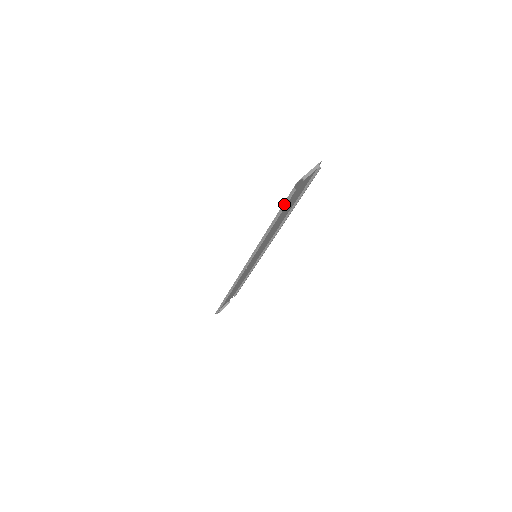
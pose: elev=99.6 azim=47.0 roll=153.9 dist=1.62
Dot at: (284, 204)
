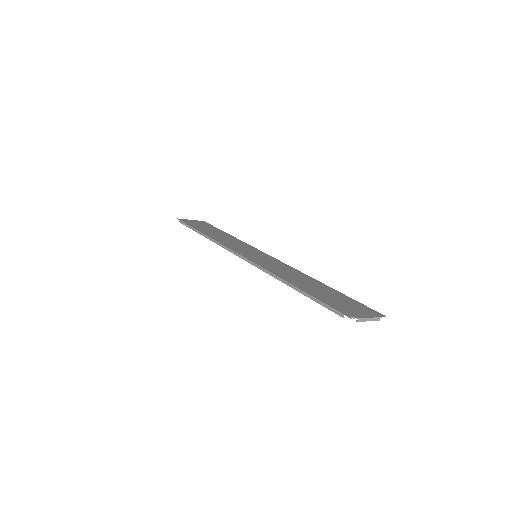
Dot at: (322, 303)
